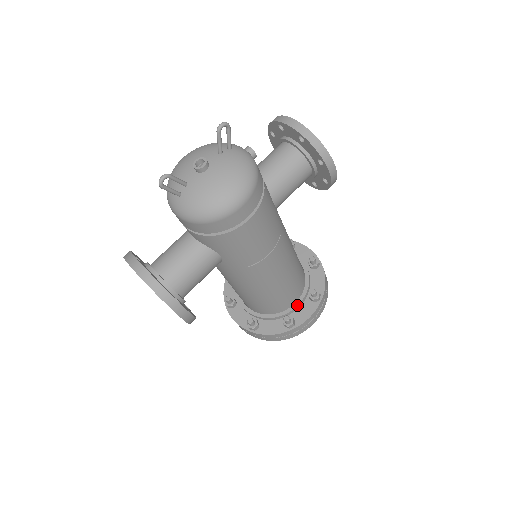
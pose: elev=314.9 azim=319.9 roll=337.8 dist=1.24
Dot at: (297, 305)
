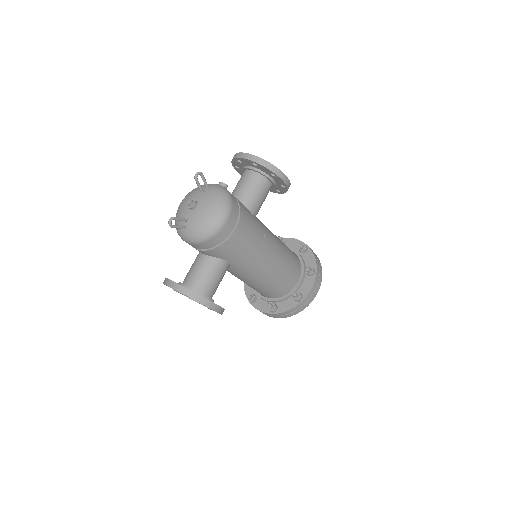
Dot at: (300, 283)
